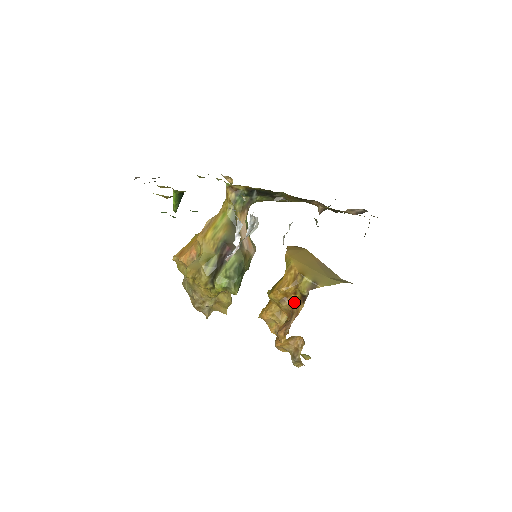
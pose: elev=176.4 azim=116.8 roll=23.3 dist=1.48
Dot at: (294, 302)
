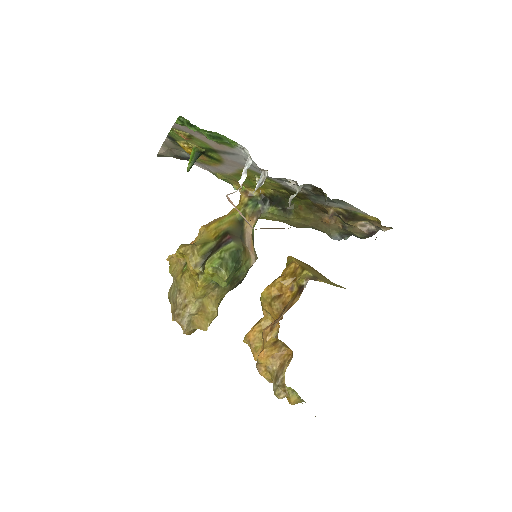
Dot at: (289, 299)
